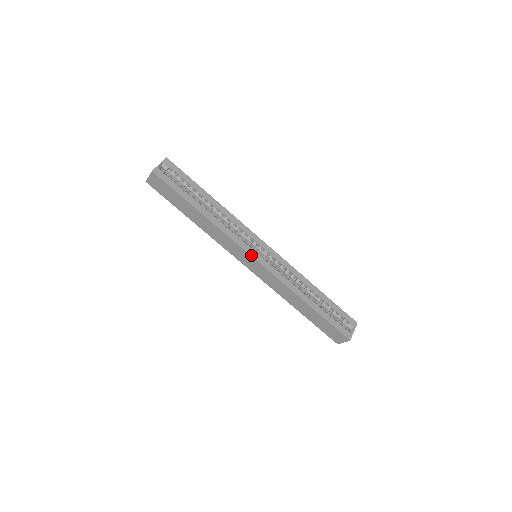
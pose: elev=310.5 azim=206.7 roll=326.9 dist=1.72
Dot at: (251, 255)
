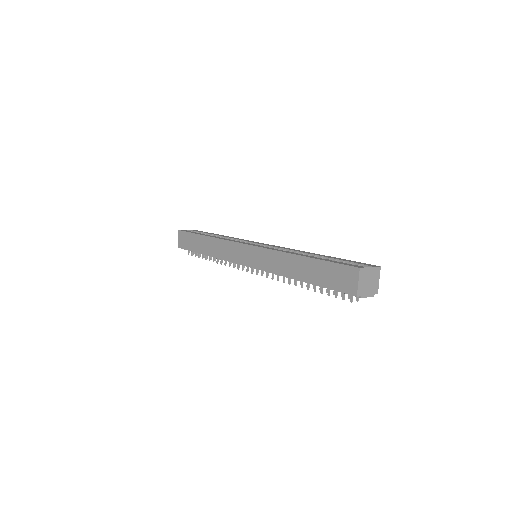
Dot at: (243, 243)
